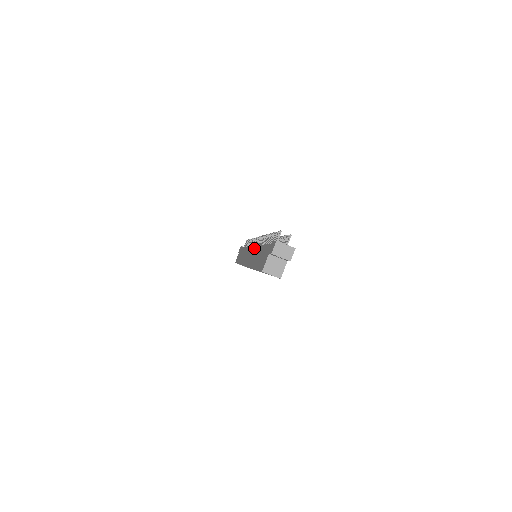
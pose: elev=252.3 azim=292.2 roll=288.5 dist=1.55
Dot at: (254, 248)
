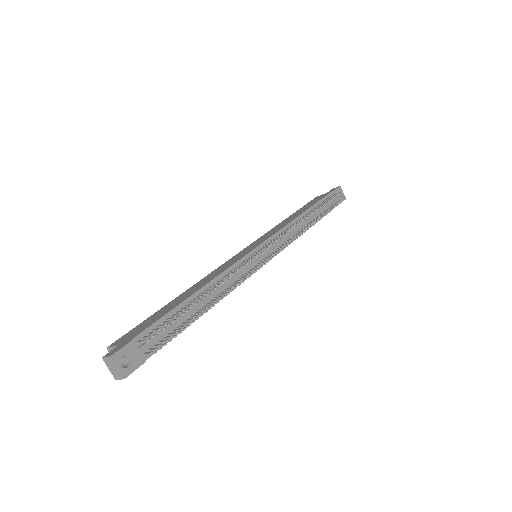
Dot at: (234, 262)
